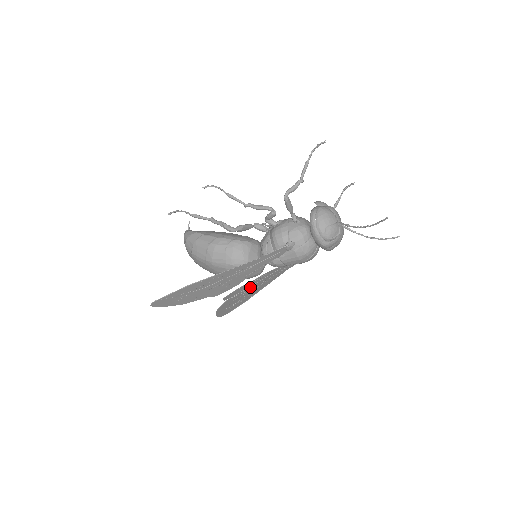
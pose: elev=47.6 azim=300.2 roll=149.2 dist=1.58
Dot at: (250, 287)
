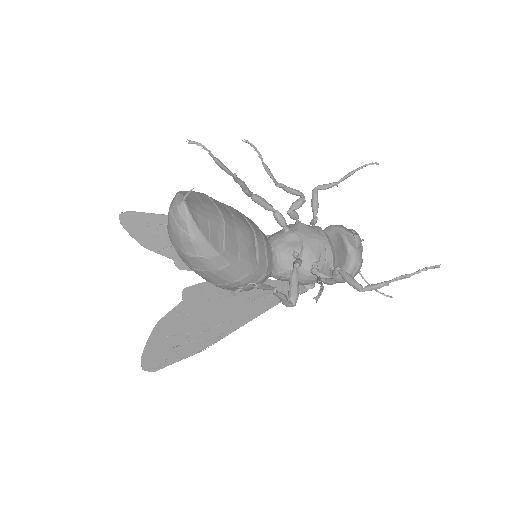
Dot at: occluded
